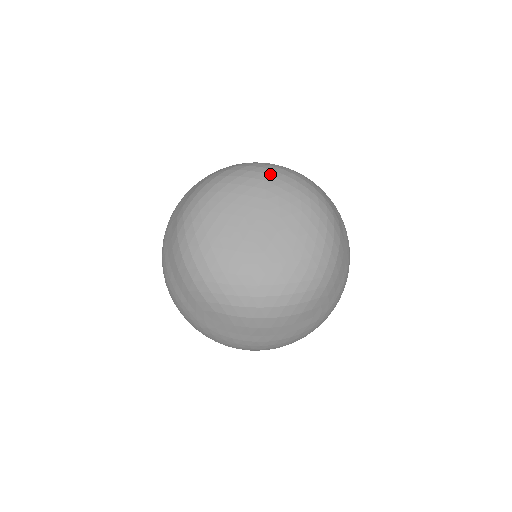
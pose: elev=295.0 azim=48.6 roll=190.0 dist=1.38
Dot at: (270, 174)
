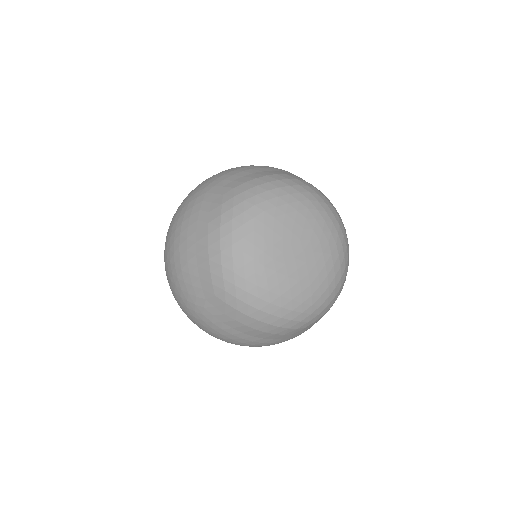
Dot at: (261, 201)
